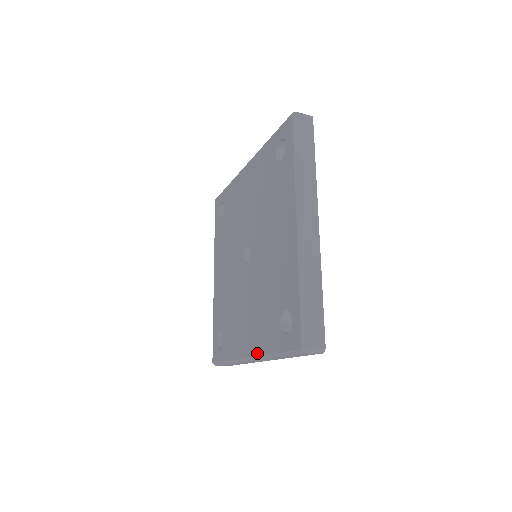
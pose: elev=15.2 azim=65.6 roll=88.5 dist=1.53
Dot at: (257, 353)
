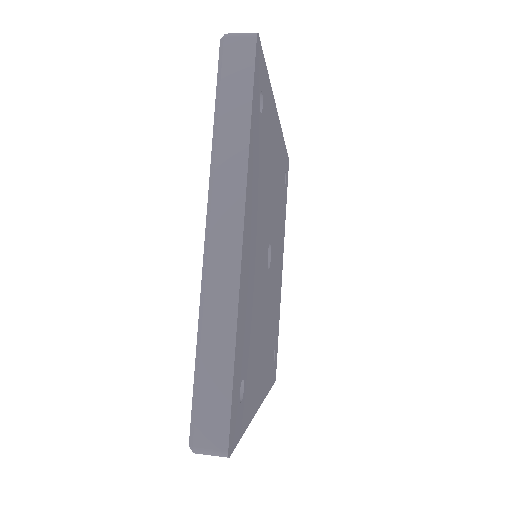
Dot at: occluded
